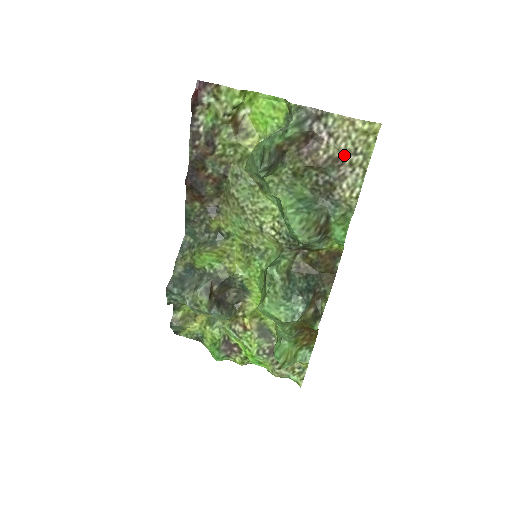
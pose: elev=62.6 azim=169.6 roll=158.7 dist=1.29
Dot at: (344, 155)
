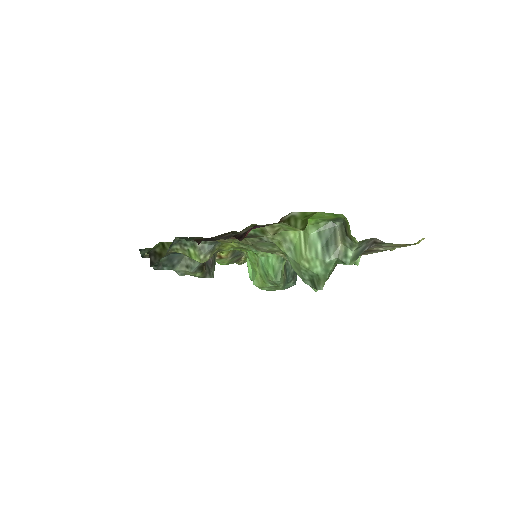
Dot at: (380, 250)
